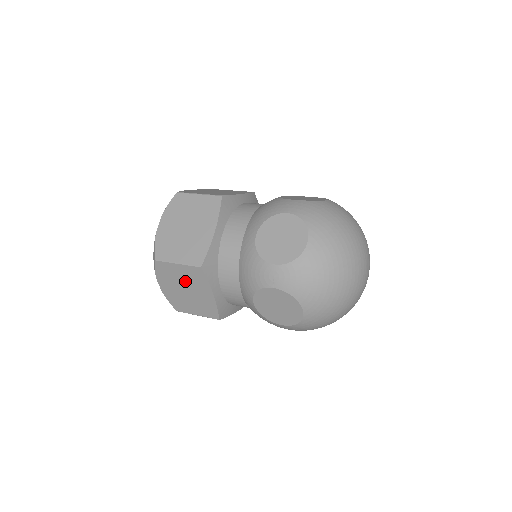
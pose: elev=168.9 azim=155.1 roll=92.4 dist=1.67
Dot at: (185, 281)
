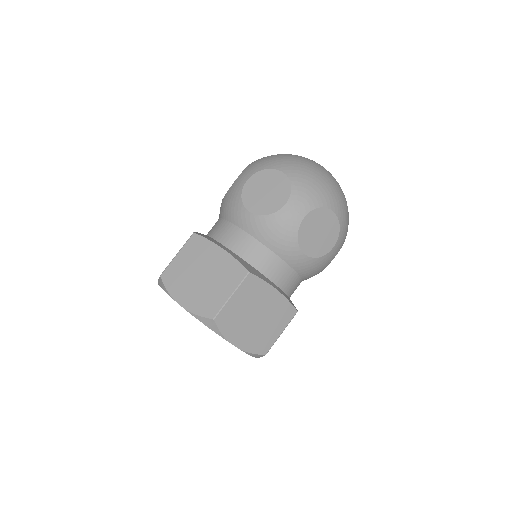
Dot at: (249, 307)
